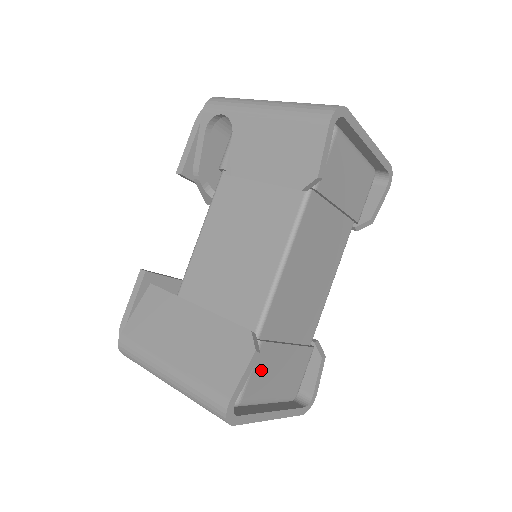
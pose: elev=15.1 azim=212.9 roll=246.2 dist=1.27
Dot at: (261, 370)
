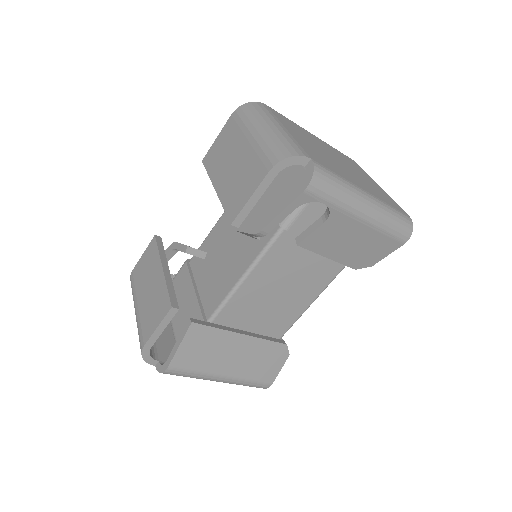
Dot at: occluded
